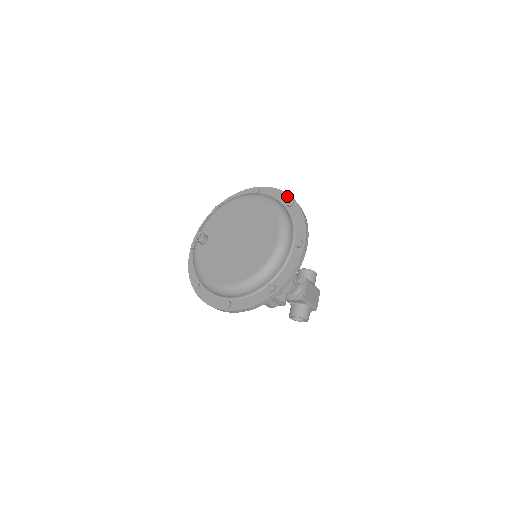
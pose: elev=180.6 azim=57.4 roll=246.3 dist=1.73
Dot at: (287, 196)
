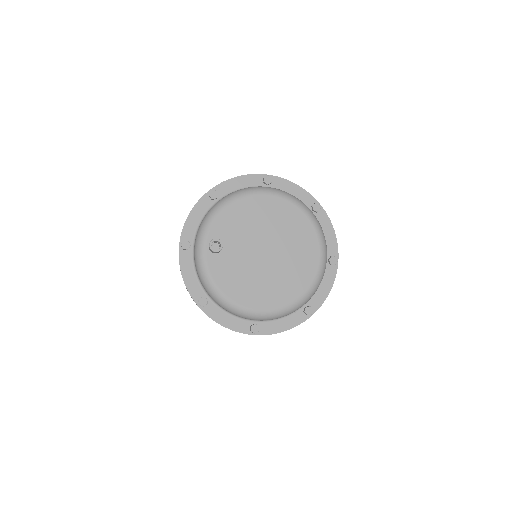
Dot at: (310, 197)
